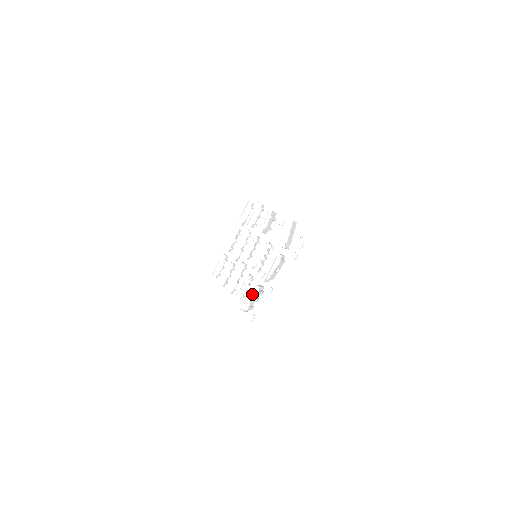
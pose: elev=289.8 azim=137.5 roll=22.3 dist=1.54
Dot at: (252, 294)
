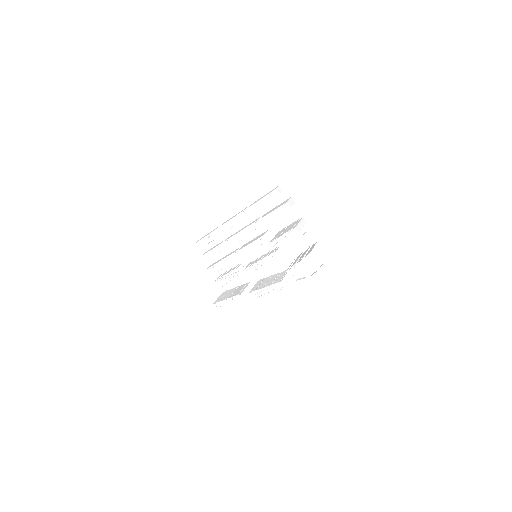
Dot at: (232, 299)
